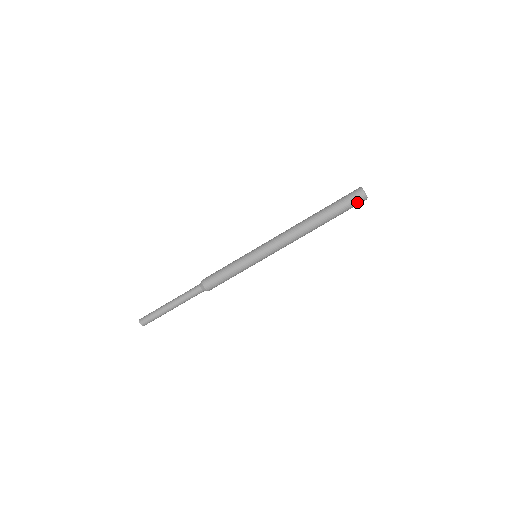
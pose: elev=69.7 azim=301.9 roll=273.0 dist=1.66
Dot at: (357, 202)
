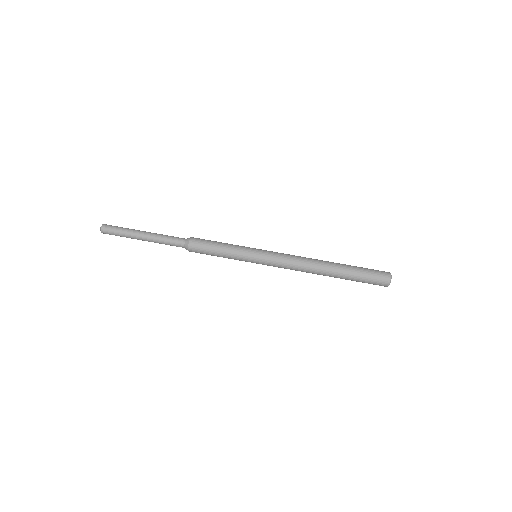
Dot at: (379, 280)
